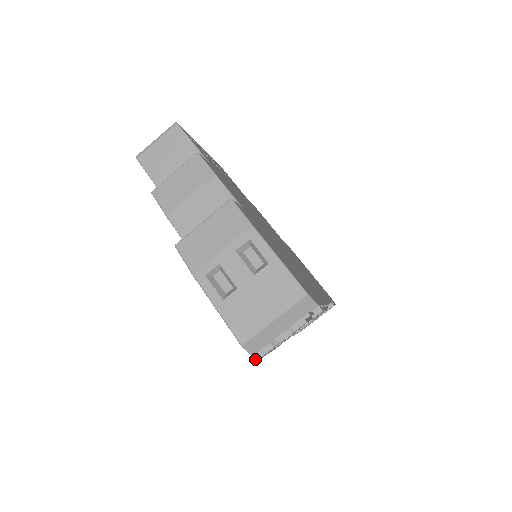
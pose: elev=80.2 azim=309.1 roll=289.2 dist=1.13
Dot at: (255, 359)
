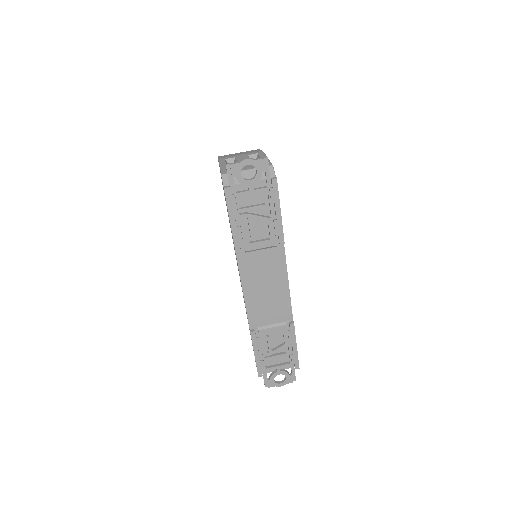
Dot at: (224, 187)
